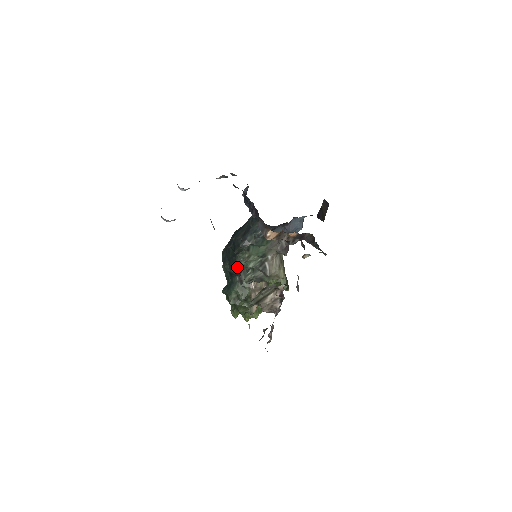
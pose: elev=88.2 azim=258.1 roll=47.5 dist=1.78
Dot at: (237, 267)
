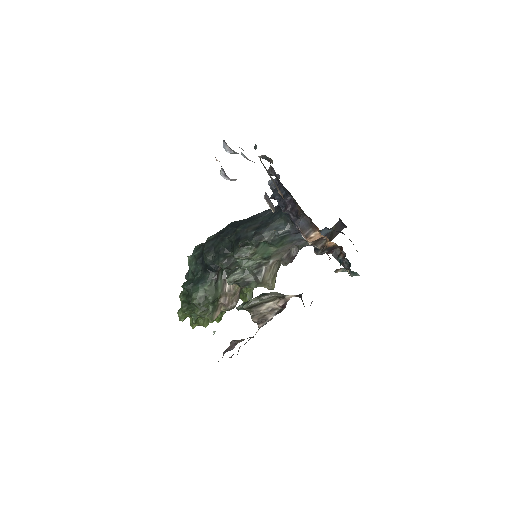
Dot at: (228, 262)
